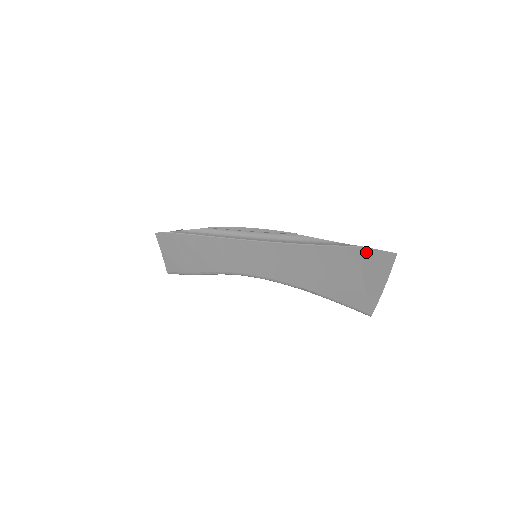
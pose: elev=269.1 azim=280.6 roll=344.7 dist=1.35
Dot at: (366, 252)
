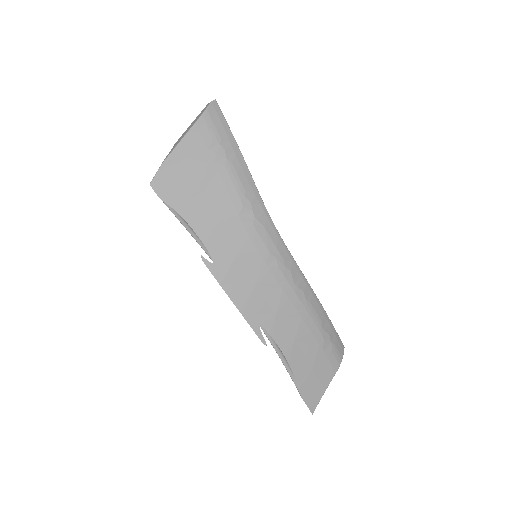
Dot at: (301, 392)
